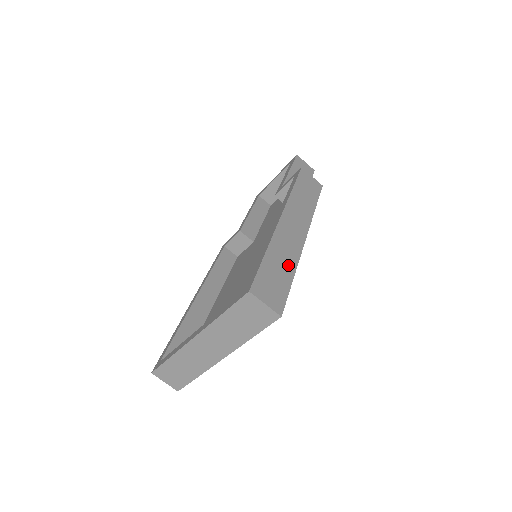
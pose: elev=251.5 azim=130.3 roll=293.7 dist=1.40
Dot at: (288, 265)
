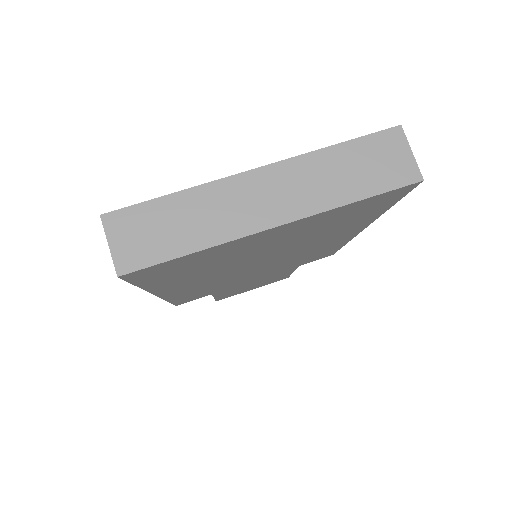
Dot at: occluded
